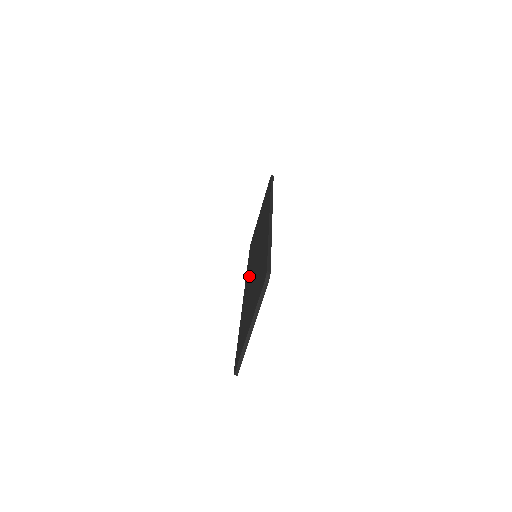
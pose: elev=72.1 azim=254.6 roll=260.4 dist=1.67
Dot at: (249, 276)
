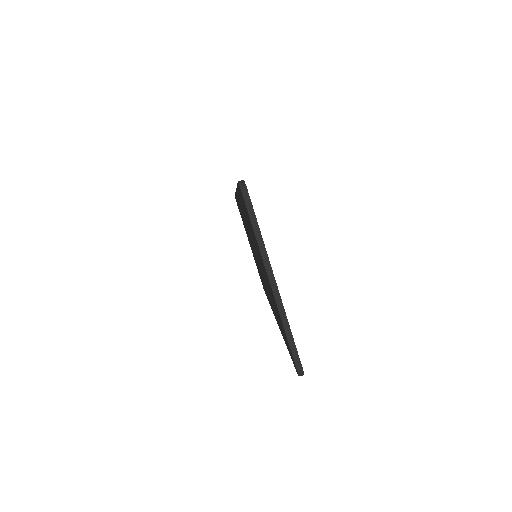
Dot at: occluded
